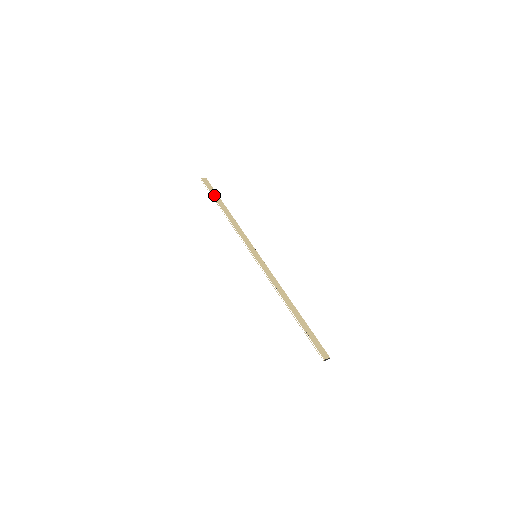
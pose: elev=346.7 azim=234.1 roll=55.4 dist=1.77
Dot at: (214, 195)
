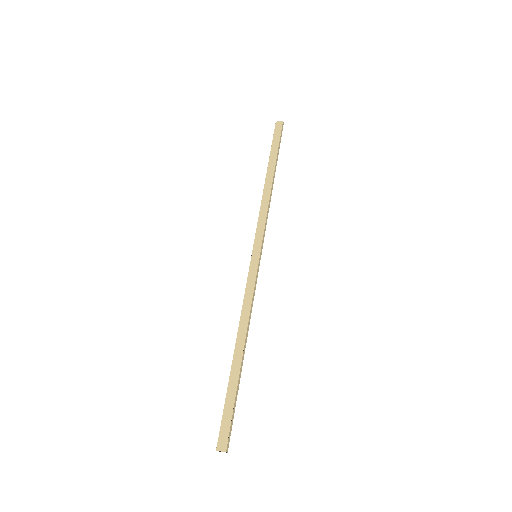
Dot at: (272, 150)
